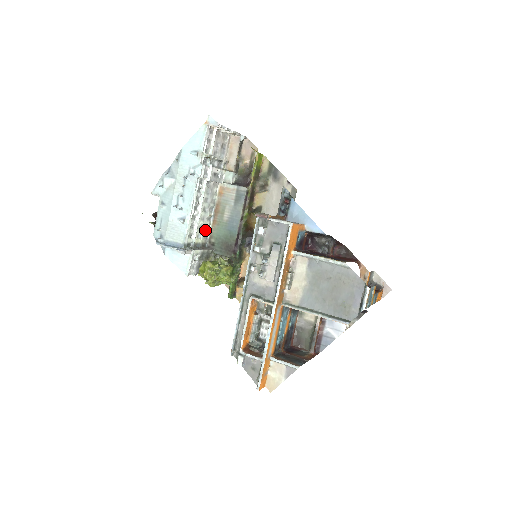
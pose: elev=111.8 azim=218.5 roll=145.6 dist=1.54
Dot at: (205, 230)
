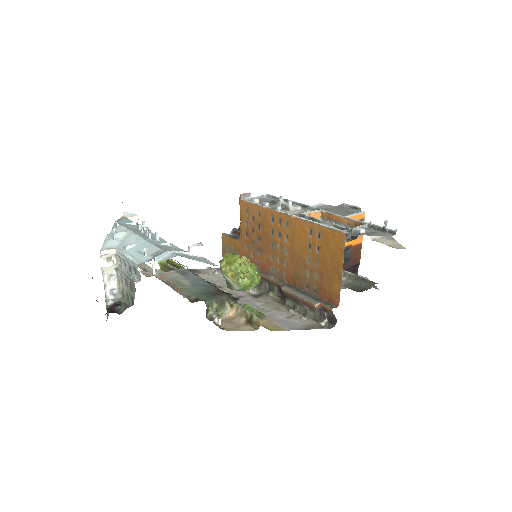
Dot at: occluded
